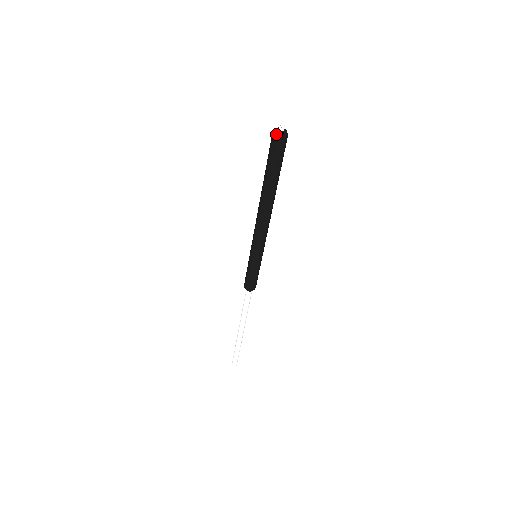
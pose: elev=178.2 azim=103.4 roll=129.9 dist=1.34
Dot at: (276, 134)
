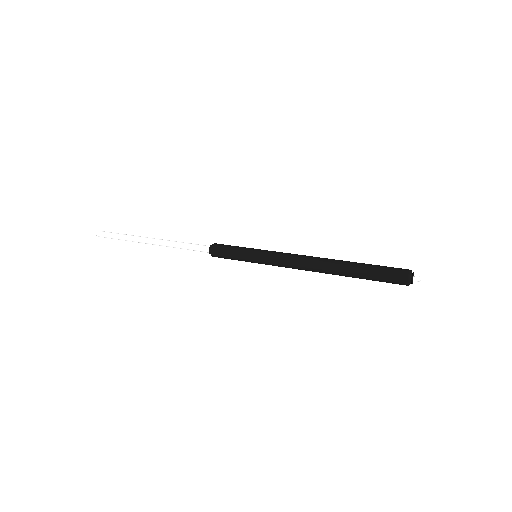
Dot at: occluded
